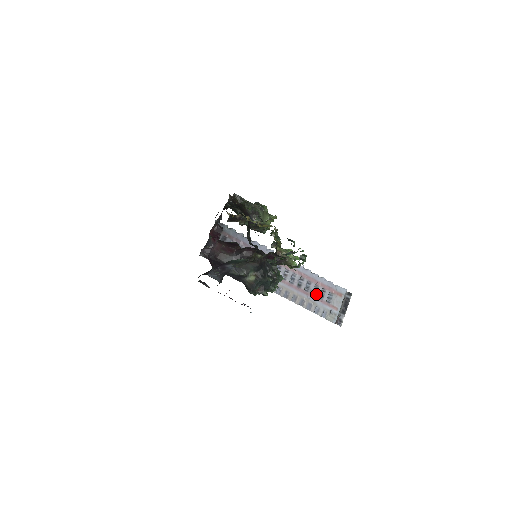
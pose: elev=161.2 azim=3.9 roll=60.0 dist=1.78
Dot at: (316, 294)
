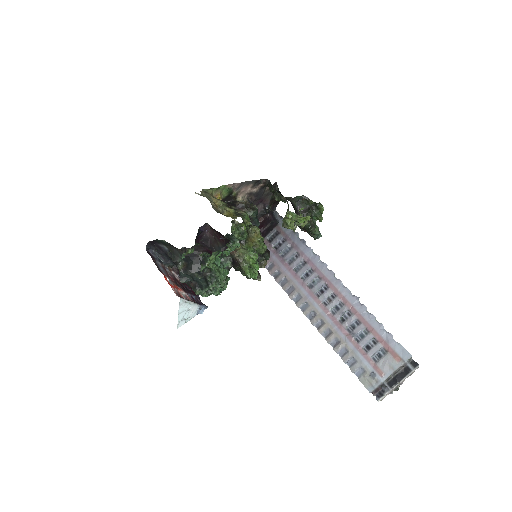
Dot at: (360, 341)
